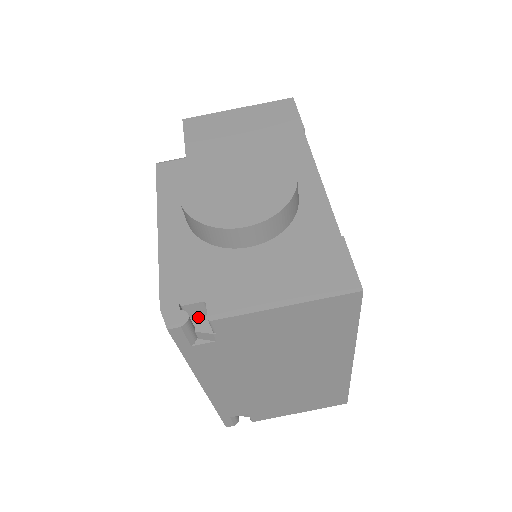
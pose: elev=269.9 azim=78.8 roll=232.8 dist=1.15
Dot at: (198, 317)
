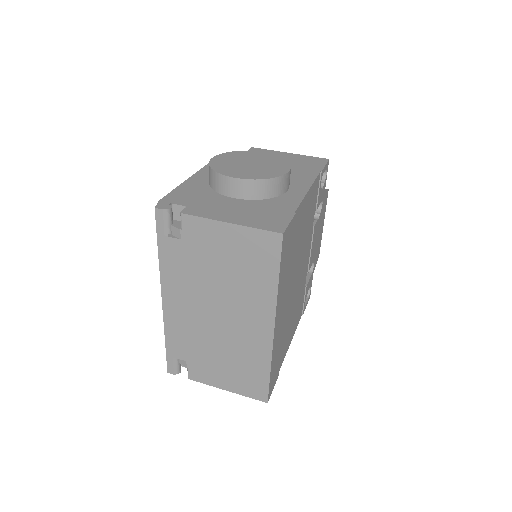
Dot at: (179, 221)
